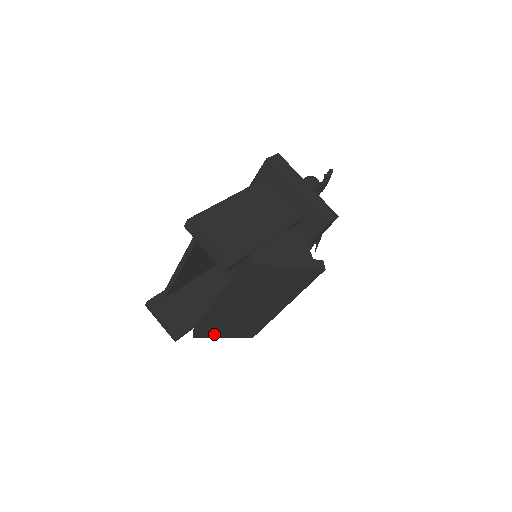
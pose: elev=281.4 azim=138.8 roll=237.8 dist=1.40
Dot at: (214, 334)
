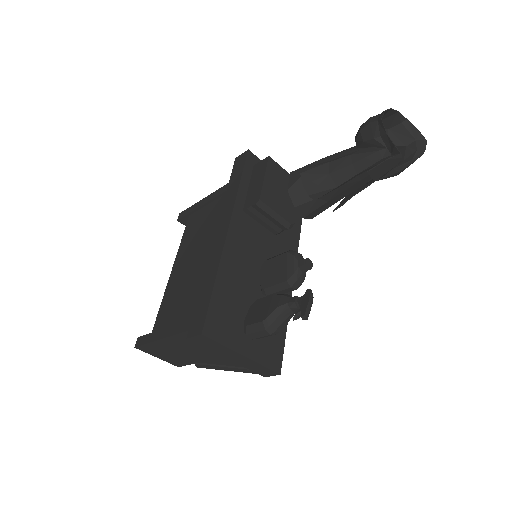
Dot at: occluded
